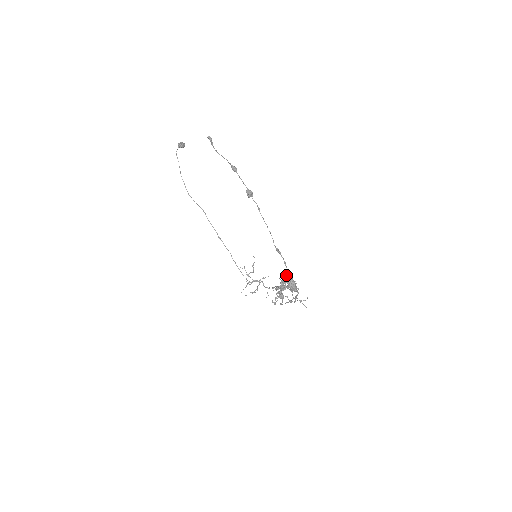
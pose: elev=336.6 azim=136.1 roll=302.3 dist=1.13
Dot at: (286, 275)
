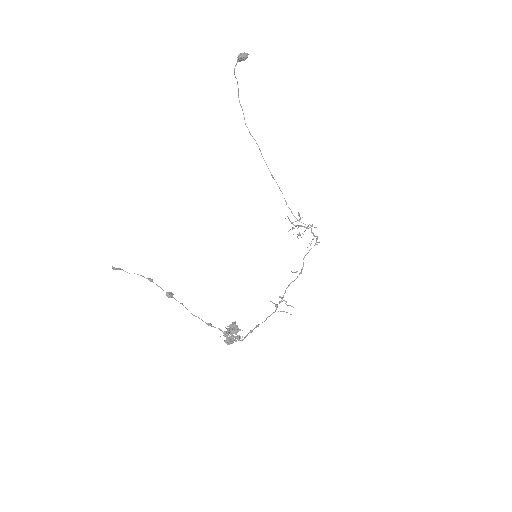
Dot at: (226, 332)
